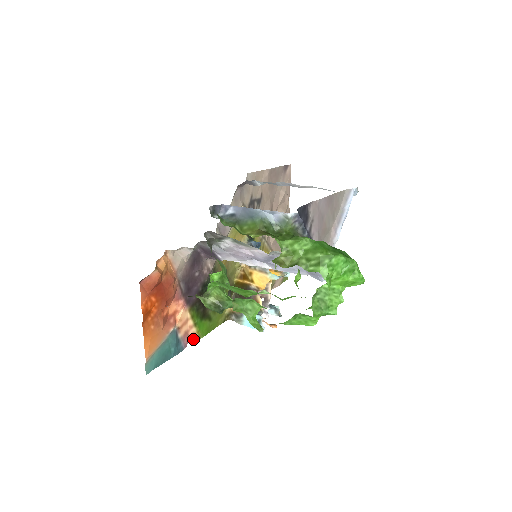
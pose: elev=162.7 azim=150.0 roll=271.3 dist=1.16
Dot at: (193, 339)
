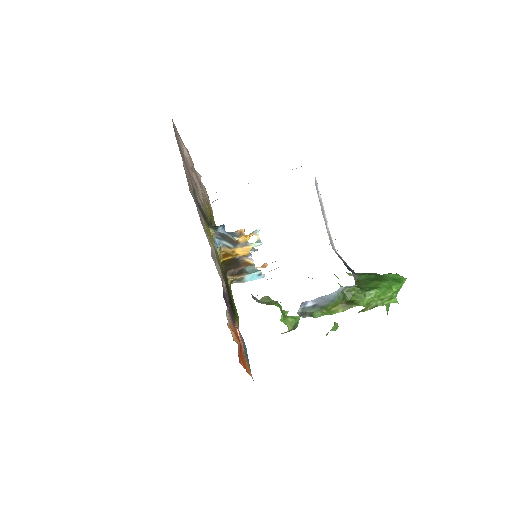
Dot at: occluded
